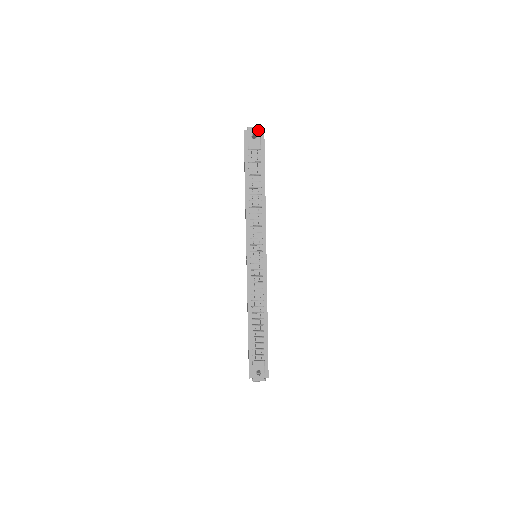
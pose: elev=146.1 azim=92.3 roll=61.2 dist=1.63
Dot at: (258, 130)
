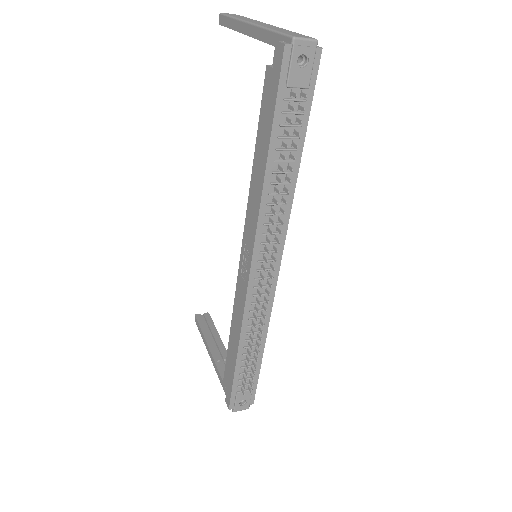
Dot at: (312, 47)
